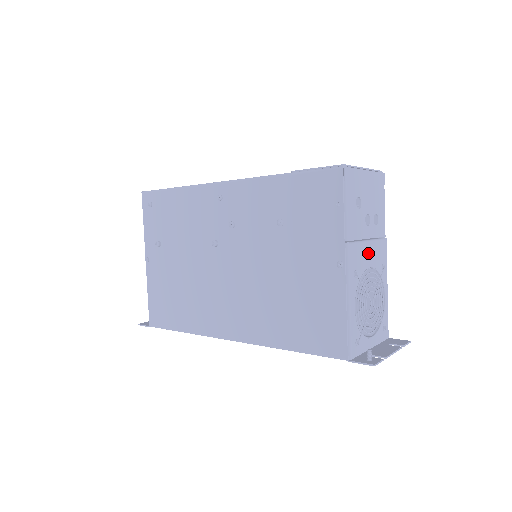
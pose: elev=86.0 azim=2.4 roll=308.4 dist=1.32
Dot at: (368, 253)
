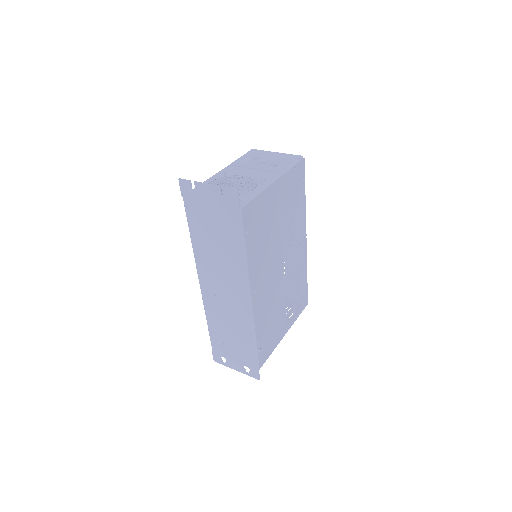
Dot at: (249, 172)
